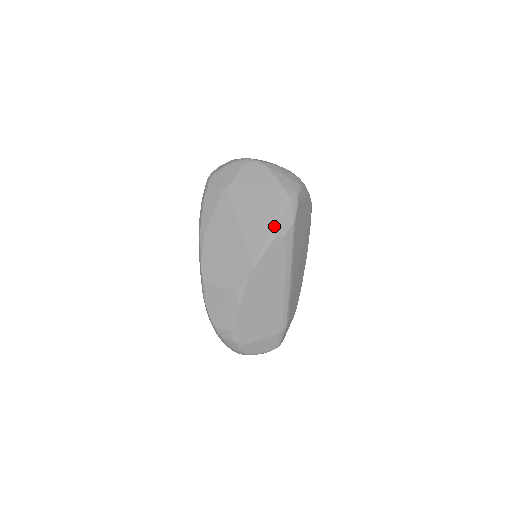
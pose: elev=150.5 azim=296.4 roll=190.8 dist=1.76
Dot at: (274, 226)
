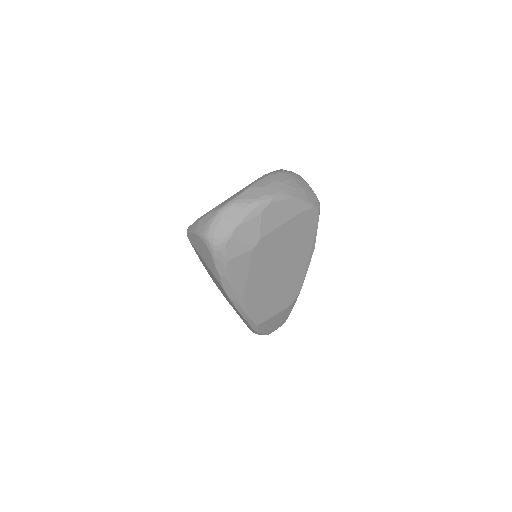
Dot at: (313, 241)
